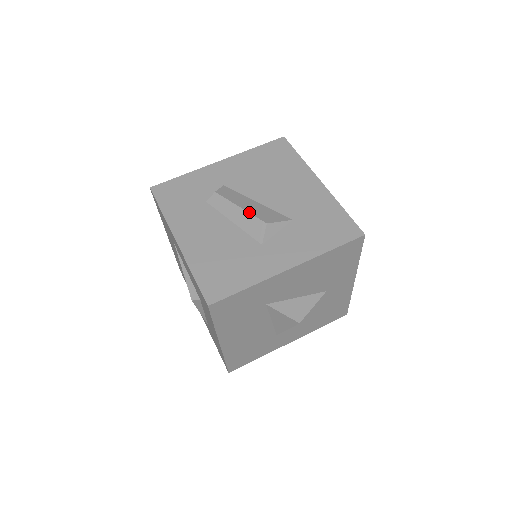
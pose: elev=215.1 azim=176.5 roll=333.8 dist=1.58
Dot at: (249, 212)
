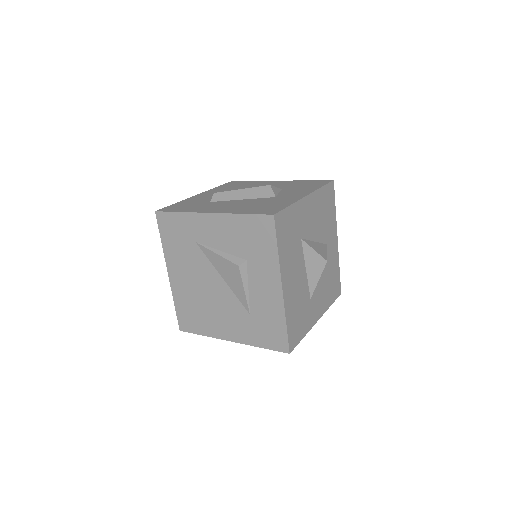
Dot at: occluded
